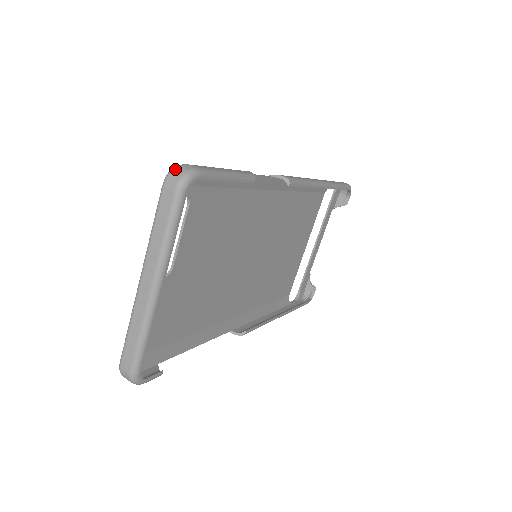
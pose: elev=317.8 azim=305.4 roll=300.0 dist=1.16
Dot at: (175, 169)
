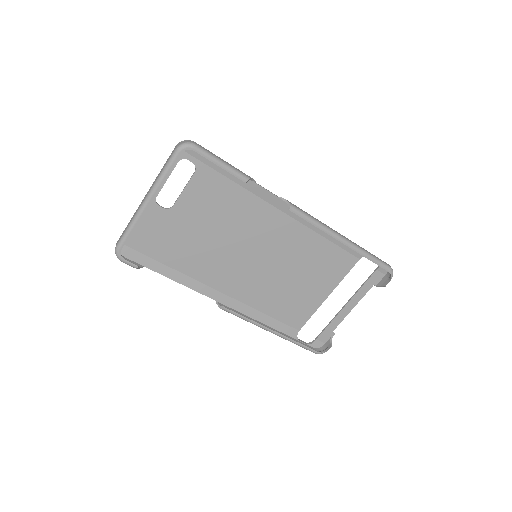
Dot at: (185, 140)
